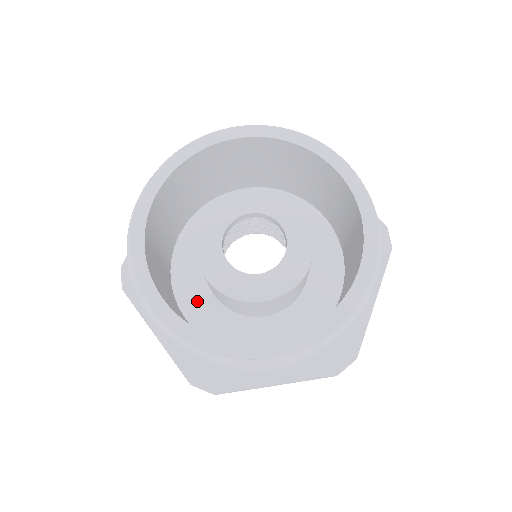
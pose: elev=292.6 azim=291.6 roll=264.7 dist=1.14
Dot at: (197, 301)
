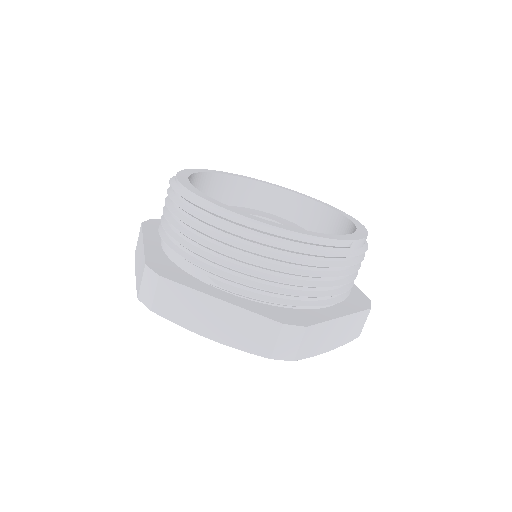
Dot at: occluded
